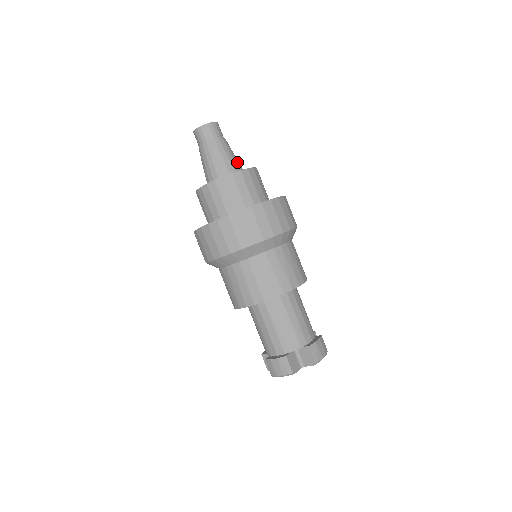
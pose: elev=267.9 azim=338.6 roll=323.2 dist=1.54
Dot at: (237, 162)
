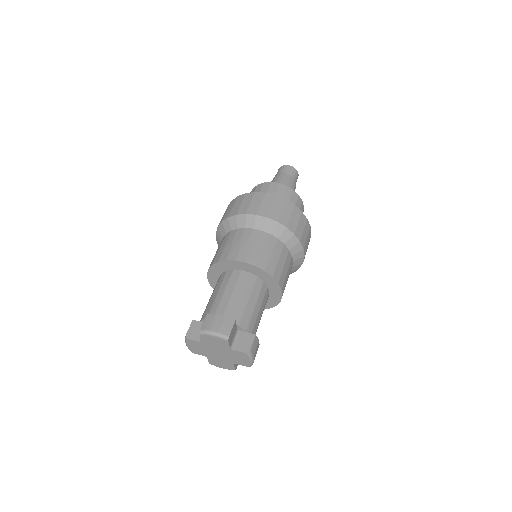
Dot at: occluded
